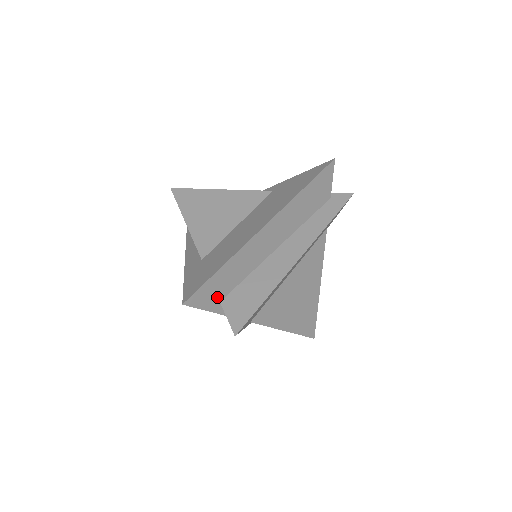
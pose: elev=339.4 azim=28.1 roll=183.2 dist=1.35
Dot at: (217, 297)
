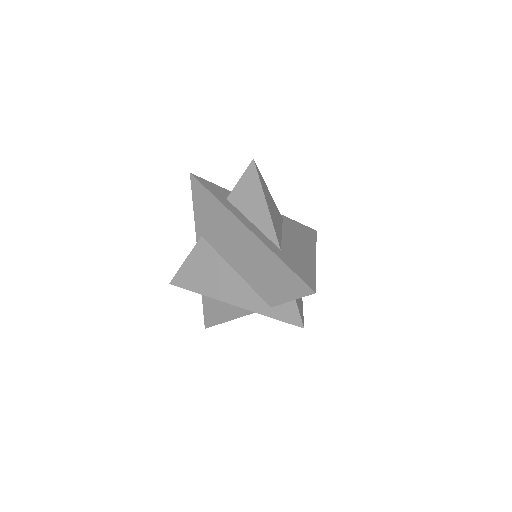
Dot at: occluded
